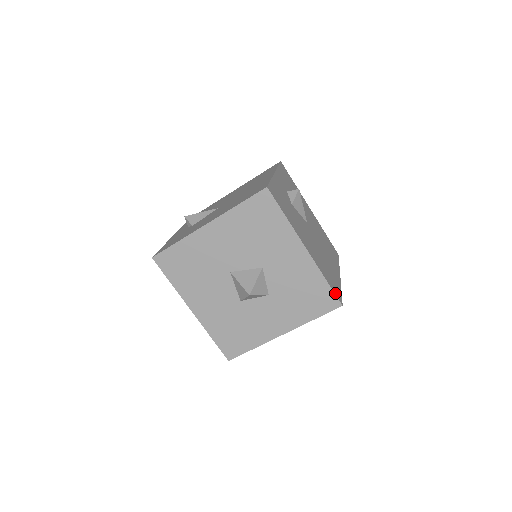
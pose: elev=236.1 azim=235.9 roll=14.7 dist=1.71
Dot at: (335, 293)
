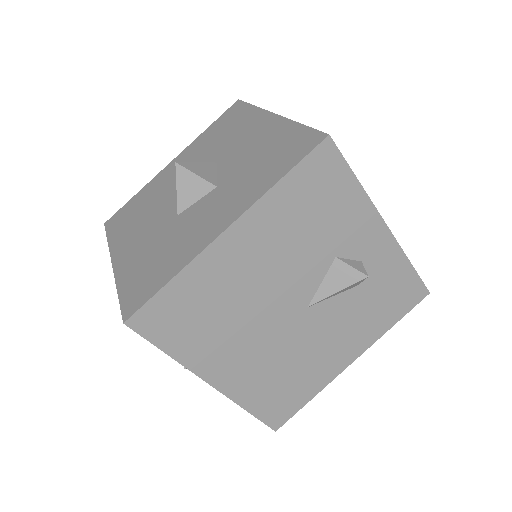
Dot at: occluded
